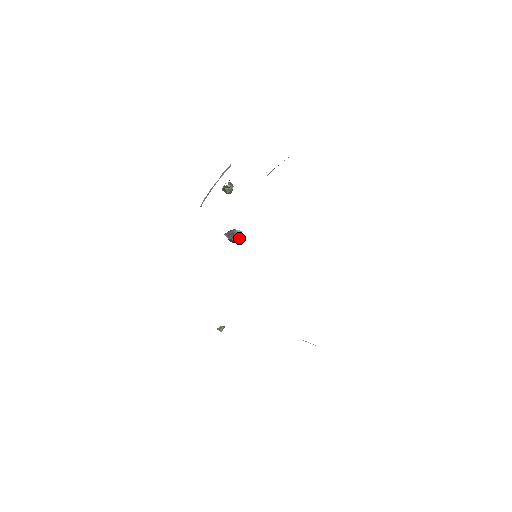
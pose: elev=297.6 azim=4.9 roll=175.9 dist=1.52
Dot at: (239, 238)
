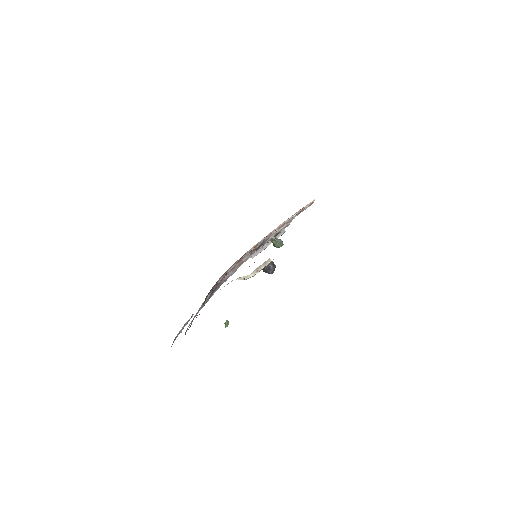
Dot at: (270, 266)
